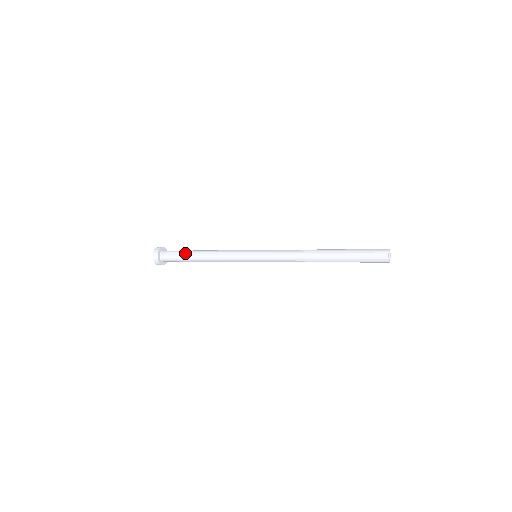
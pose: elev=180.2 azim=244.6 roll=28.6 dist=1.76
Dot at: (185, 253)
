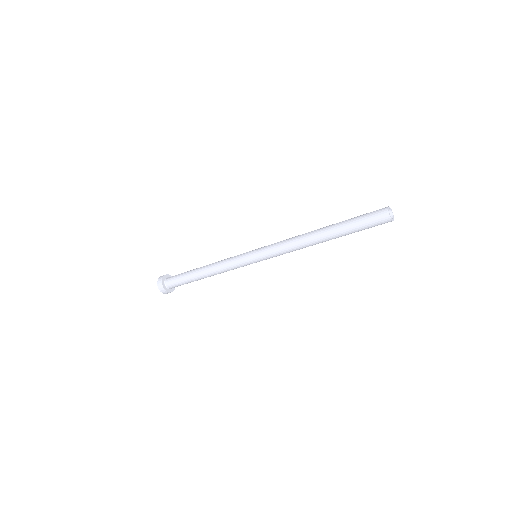
Dot at: (188, 271)
